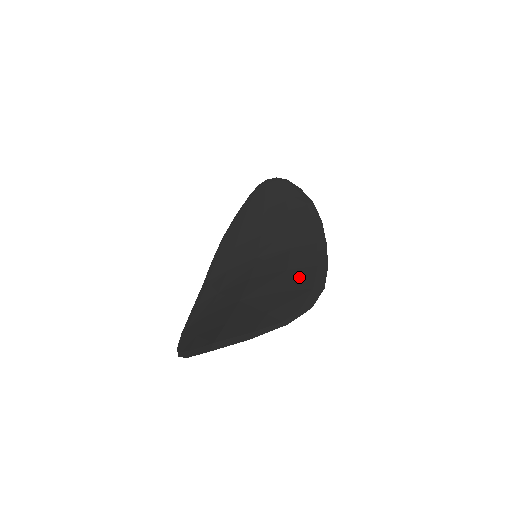
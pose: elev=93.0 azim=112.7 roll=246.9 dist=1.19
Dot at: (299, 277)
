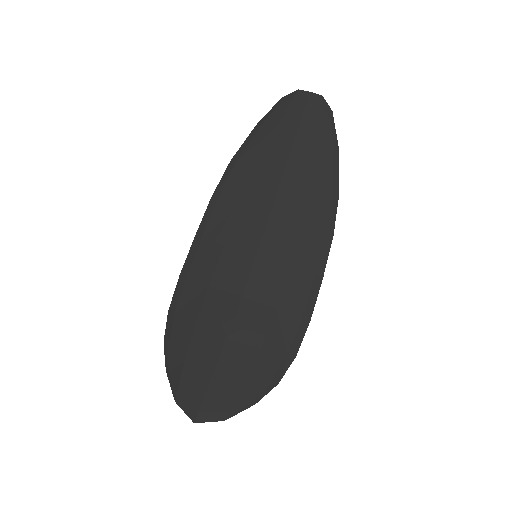
Dot at: (282, 329)
